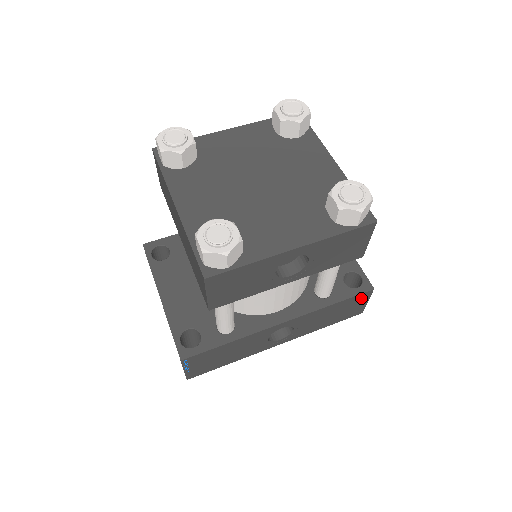
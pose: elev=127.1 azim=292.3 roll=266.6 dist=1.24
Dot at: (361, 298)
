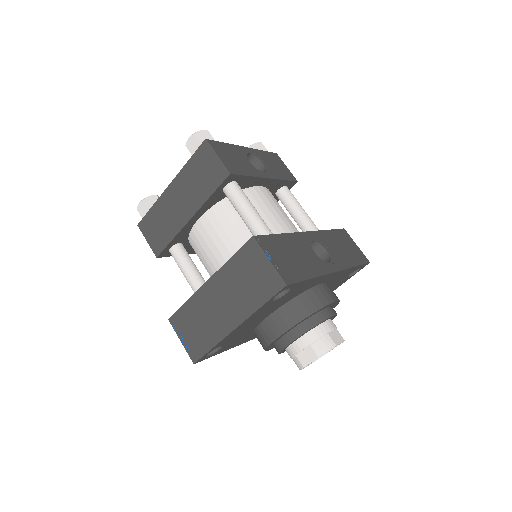
Dot at: (346, 236)
